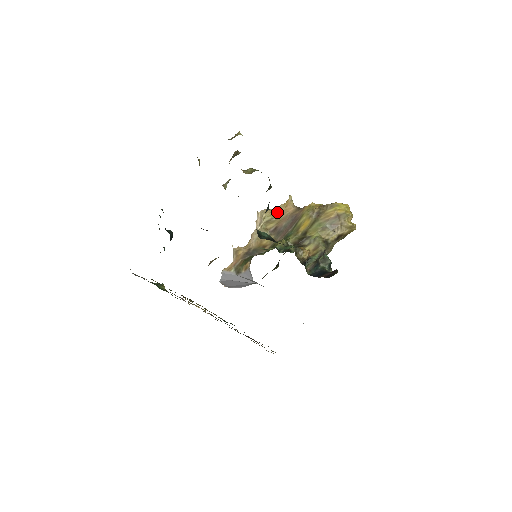
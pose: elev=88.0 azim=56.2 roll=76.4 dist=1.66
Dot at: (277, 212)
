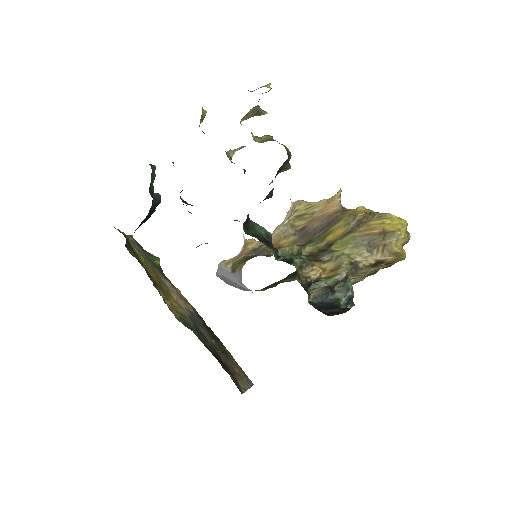
Dot at: (314, 207)
